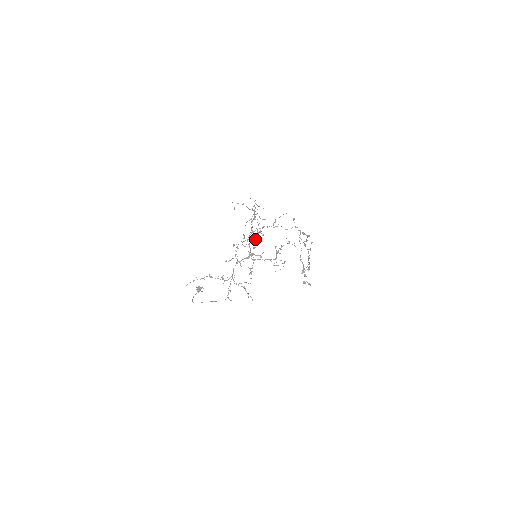
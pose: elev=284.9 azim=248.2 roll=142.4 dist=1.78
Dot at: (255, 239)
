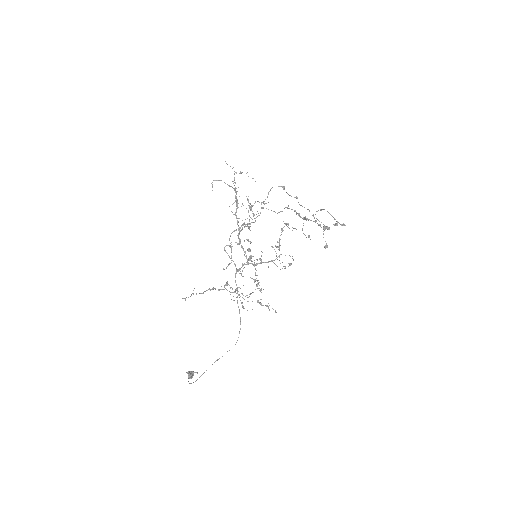
Dot at: (249, 224)
